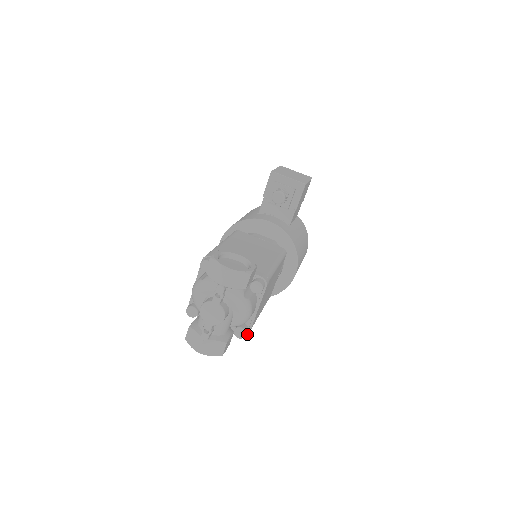
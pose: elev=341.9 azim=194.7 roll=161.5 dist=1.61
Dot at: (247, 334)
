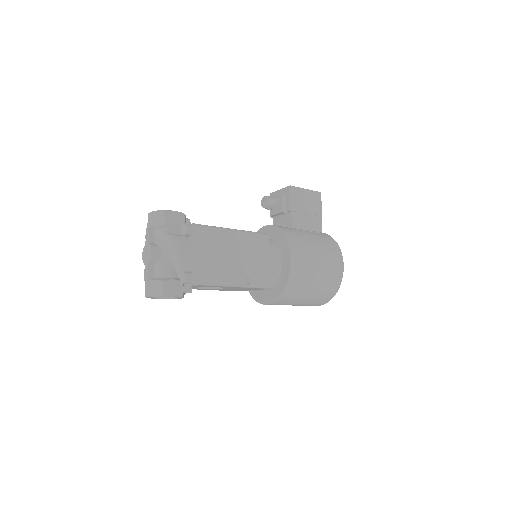
Dot at: (194, 282)
